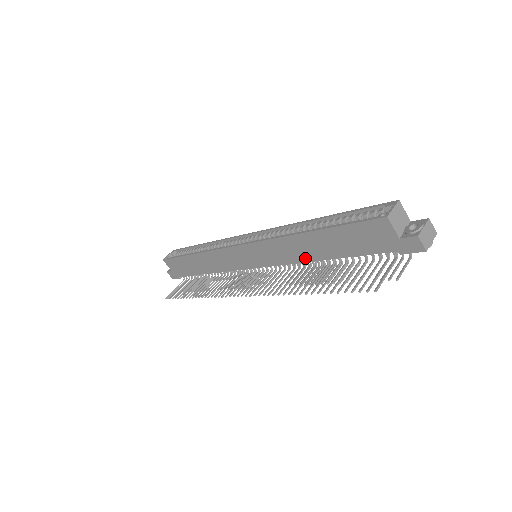
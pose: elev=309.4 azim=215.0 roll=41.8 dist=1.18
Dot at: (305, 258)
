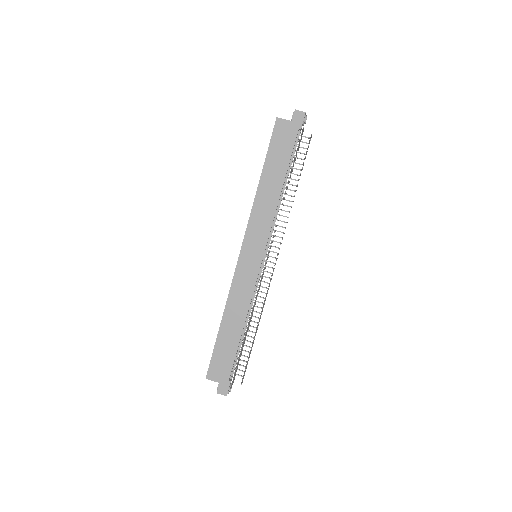
Dot at: (275, 201)
